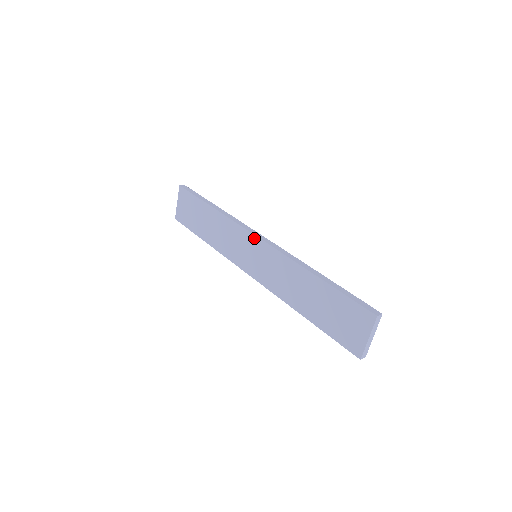
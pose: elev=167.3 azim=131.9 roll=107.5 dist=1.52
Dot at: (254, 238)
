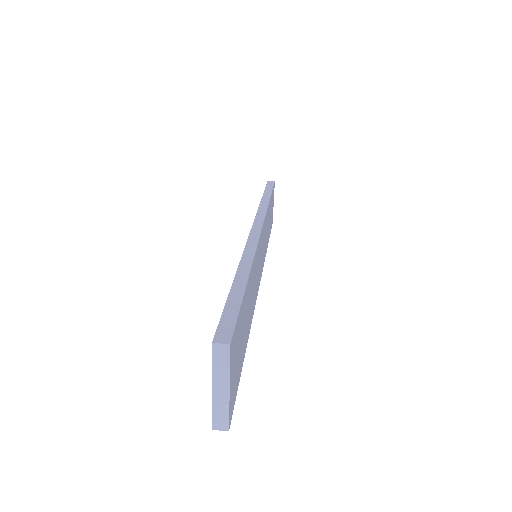
Dot at: occluded
